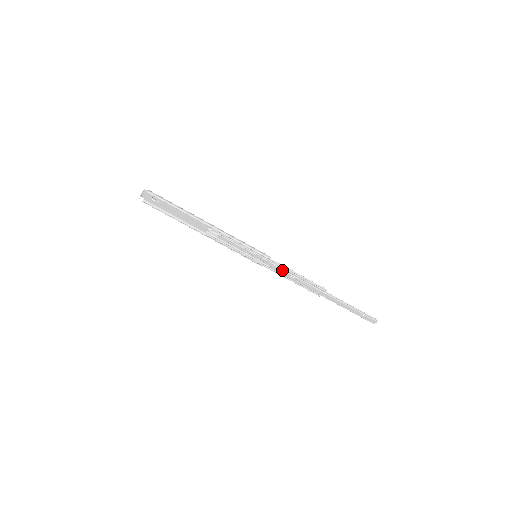
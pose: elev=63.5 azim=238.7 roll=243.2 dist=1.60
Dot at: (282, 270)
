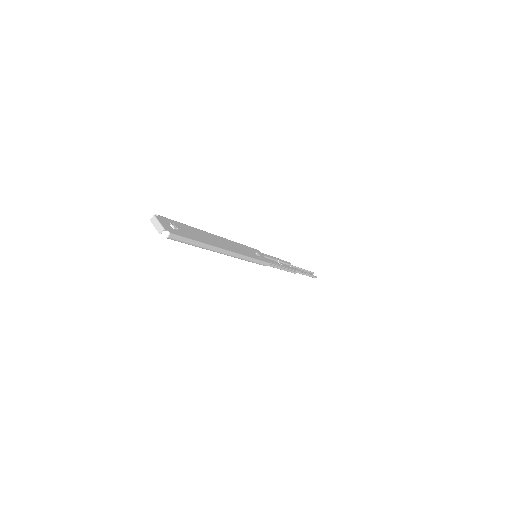
Dot at: occluded
